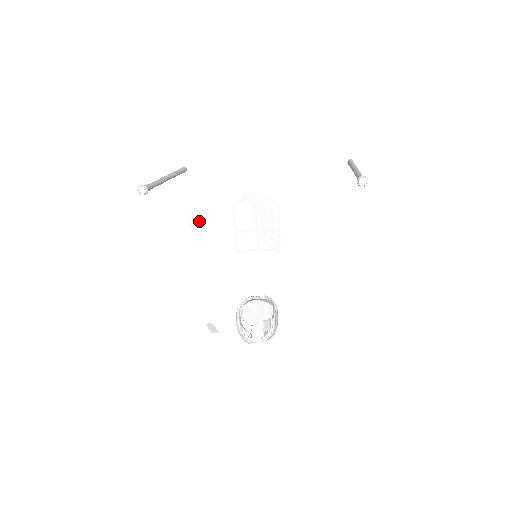
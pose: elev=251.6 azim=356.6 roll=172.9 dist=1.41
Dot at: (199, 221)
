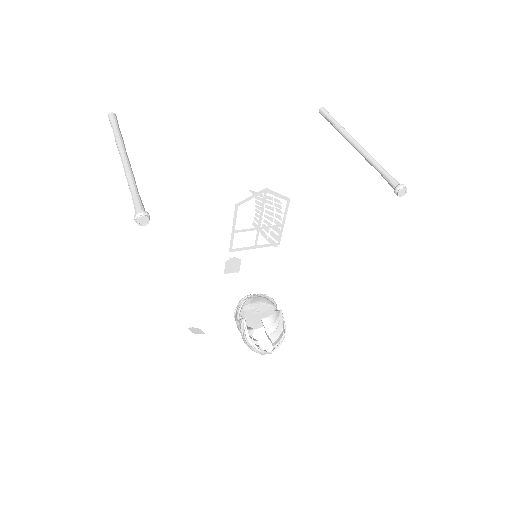
Dot at: (239, 262)
